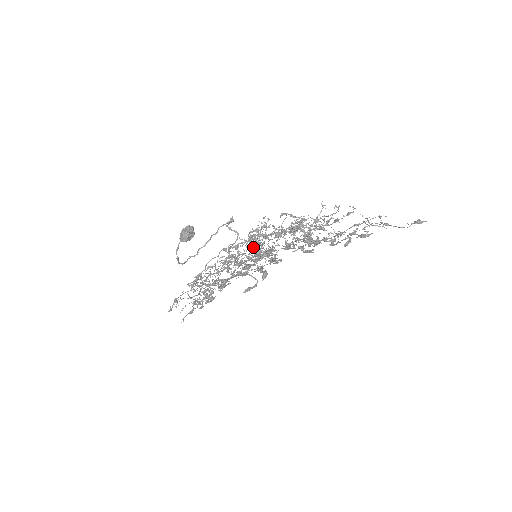
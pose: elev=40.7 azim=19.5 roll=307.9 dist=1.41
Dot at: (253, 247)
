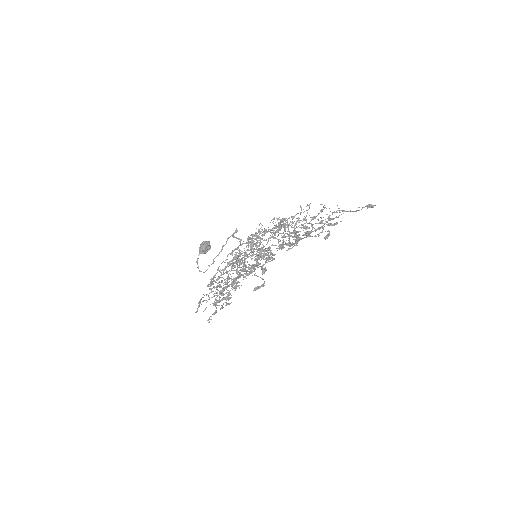
Dot at: occluded
